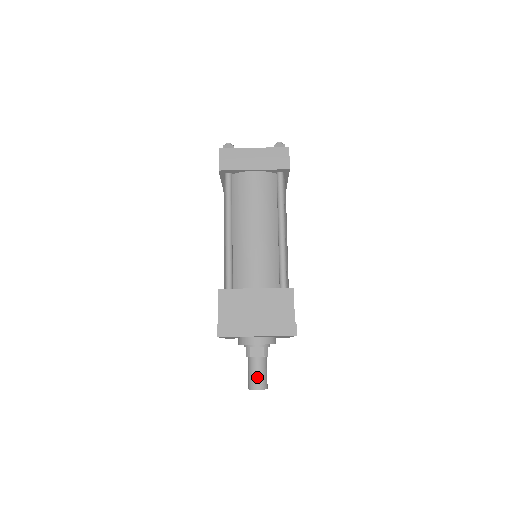
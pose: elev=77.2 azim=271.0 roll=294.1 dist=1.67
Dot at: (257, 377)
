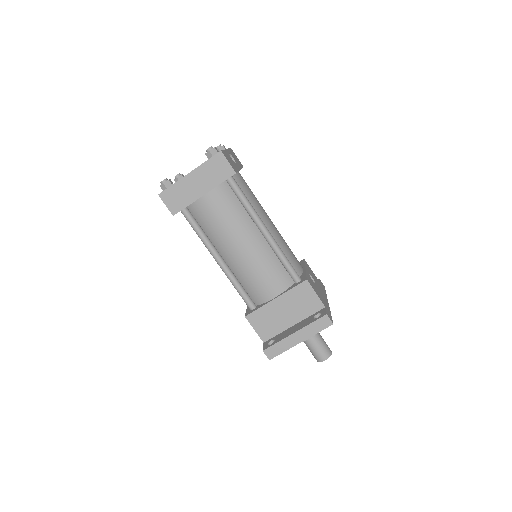
Dot at: (318, 352)
